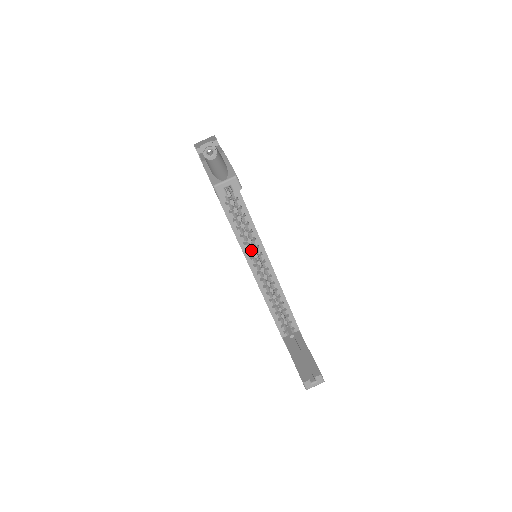
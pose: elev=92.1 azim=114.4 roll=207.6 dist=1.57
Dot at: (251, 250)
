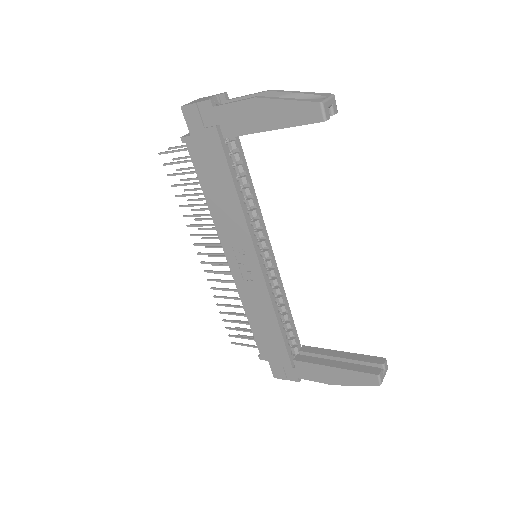
Dot at: occluded
